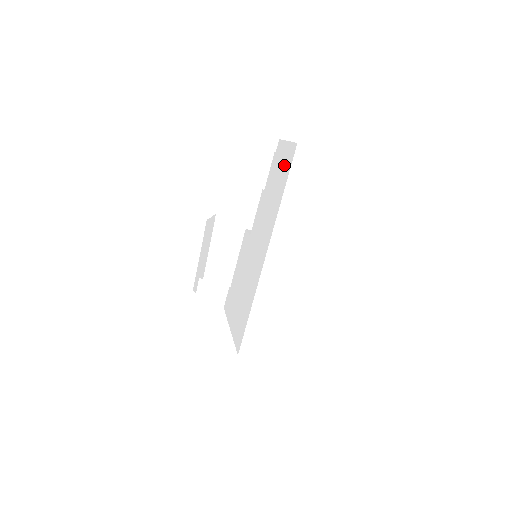
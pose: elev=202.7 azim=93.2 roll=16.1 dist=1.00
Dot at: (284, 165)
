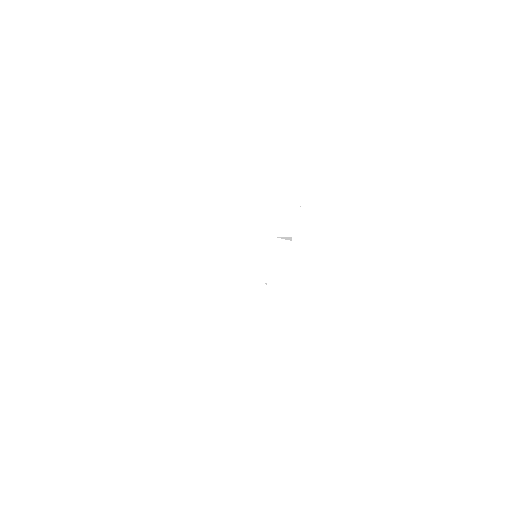
Dot at: (339, 190)
